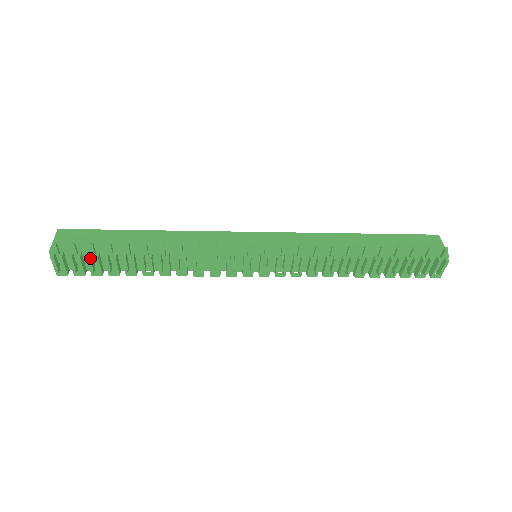
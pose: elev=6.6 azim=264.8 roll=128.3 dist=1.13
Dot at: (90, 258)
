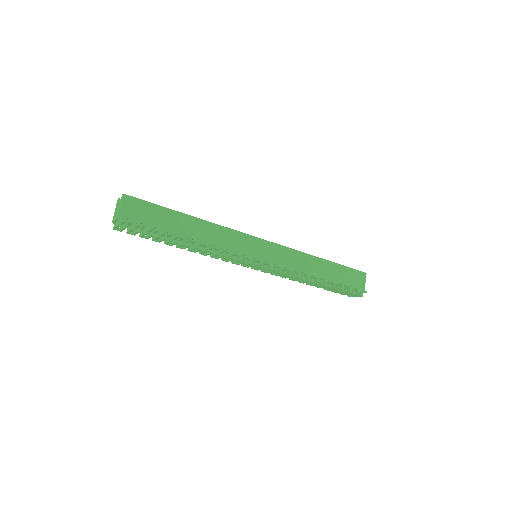
Dot at: (147, 233)
